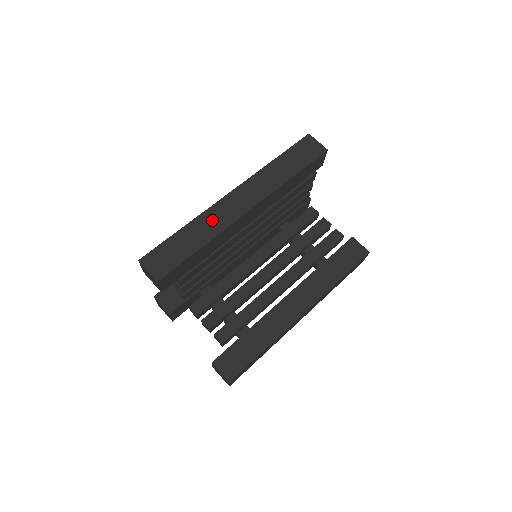
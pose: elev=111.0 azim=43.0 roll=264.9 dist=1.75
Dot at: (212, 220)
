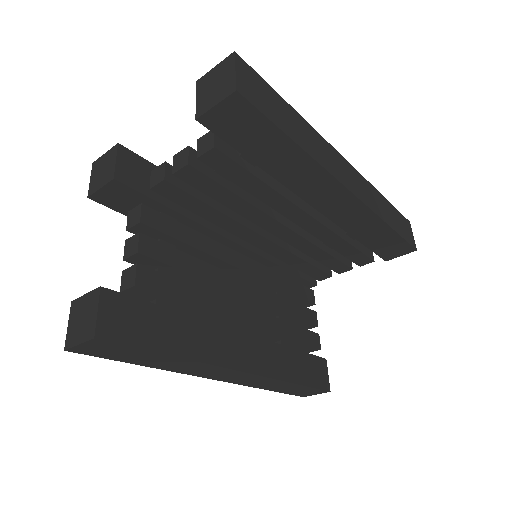
Dot at: (320, 147)
